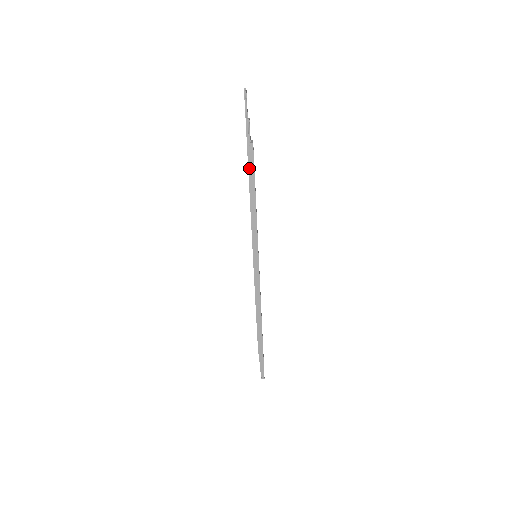
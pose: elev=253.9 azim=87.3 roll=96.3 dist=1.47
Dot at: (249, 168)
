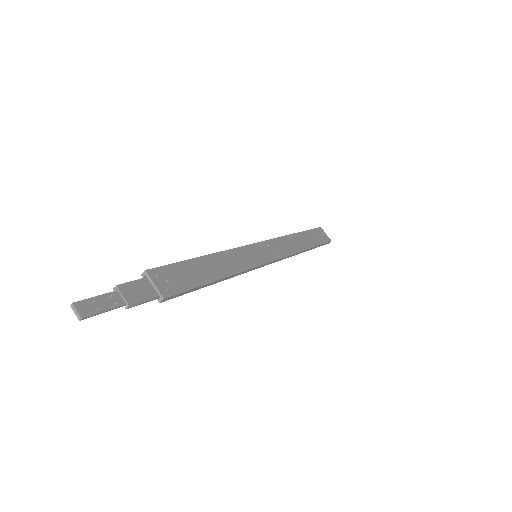
Dot at: occluded
